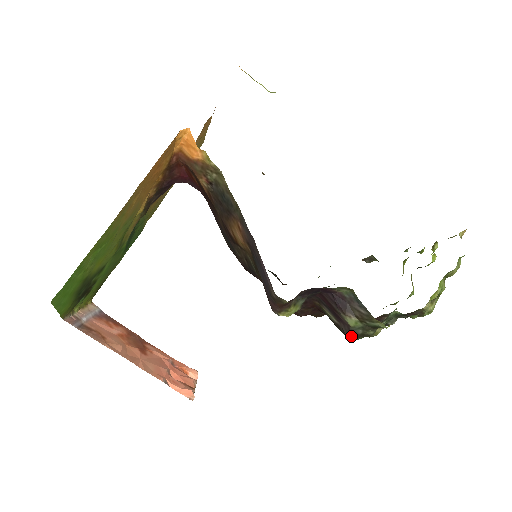
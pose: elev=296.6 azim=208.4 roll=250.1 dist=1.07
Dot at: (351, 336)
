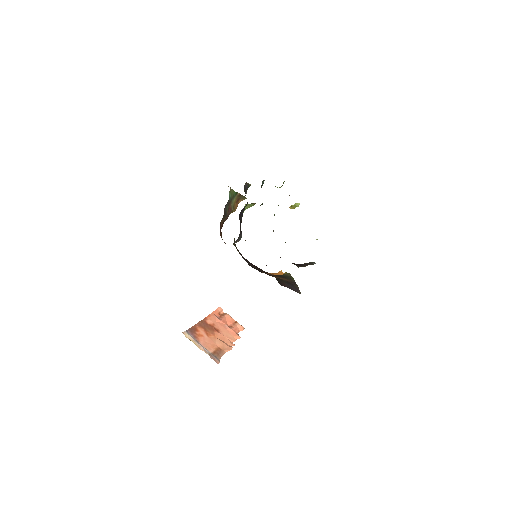
Dot at: occluded
